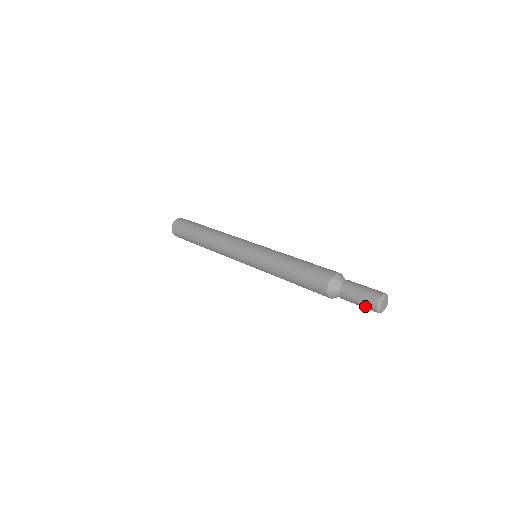
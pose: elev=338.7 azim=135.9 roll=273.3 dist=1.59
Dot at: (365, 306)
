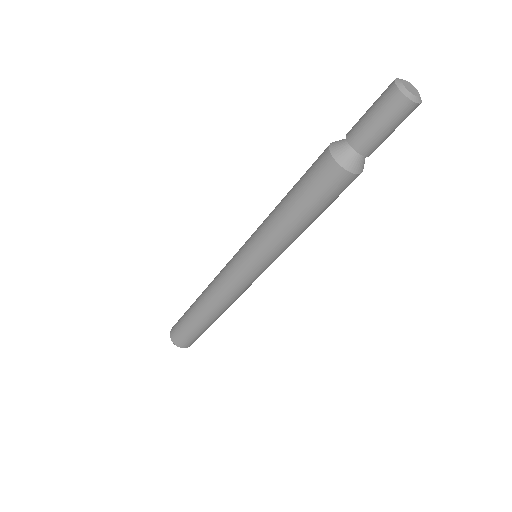
Dot at: (380, 104)
